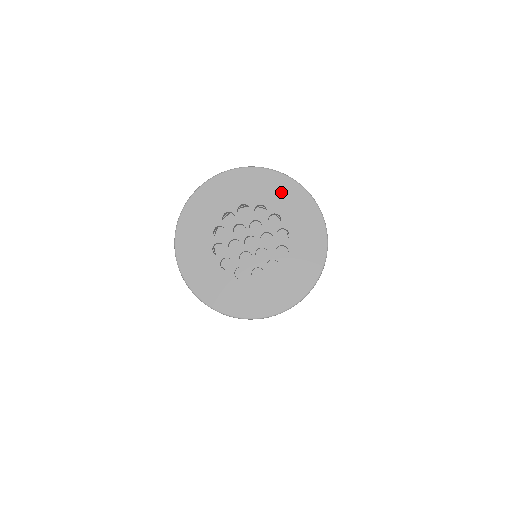
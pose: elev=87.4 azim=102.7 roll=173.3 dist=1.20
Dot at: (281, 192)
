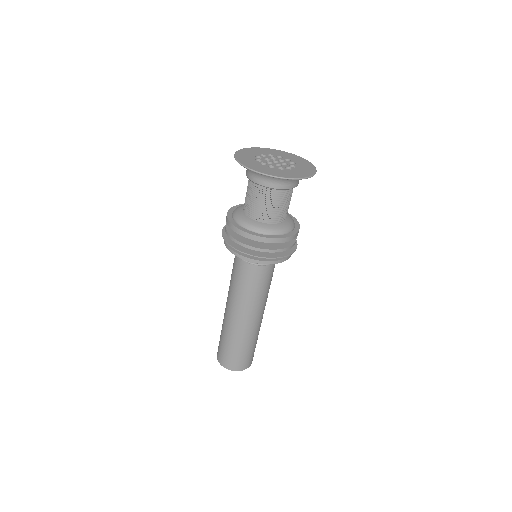
Dot at: (301, 161)
